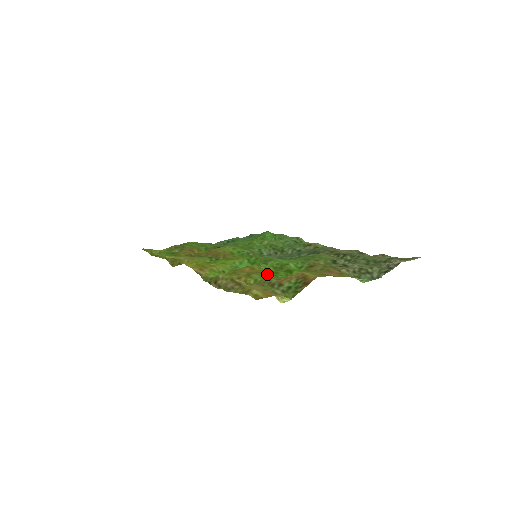
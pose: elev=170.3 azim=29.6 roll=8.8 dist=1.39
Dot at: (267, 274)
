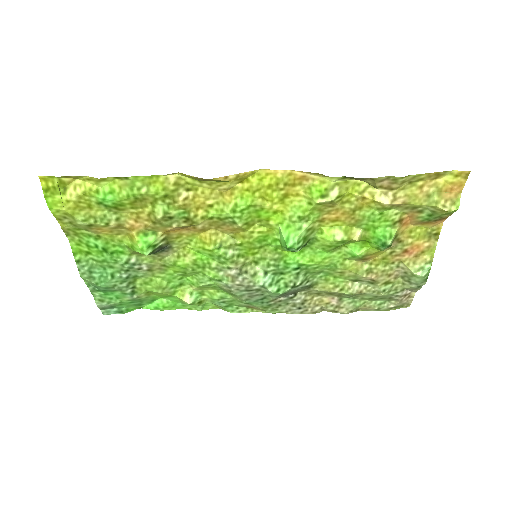
Dot at: (368, 221)
